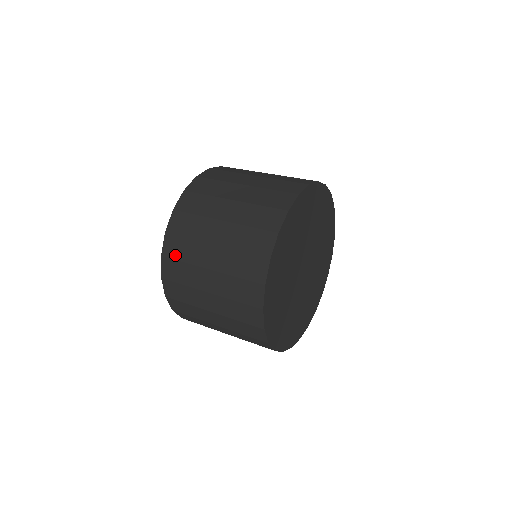
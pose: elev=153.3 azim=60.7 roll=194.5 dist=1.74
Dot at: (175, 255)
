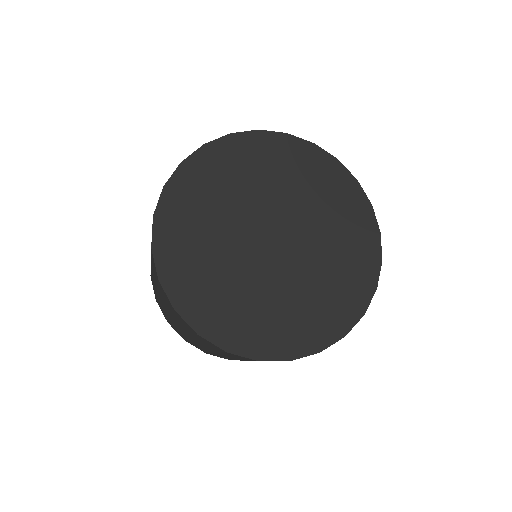
Dot at: occluded
